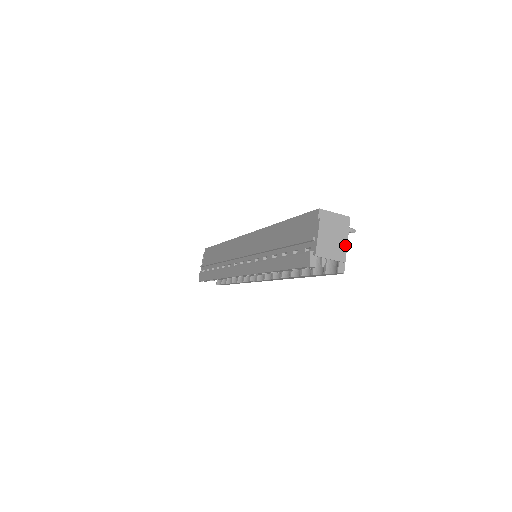
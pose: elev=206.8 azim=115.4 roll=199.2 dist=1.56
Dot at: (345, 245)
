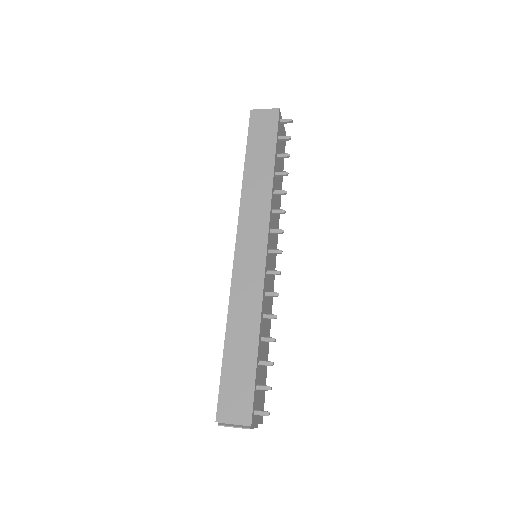
Dot at: occluded
